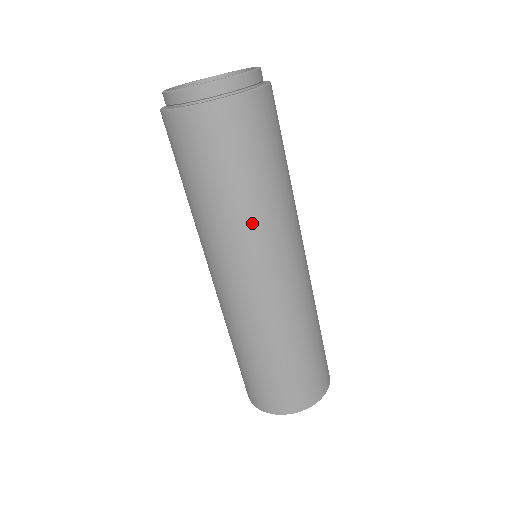
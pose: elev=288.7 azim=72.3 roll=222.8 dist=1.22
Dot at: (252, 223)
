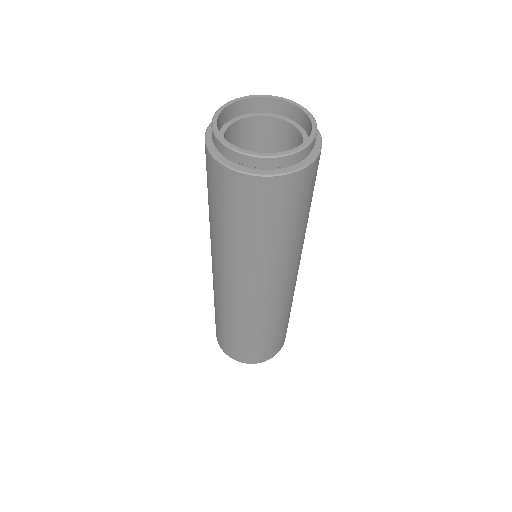
Dot at: (247, 259)
